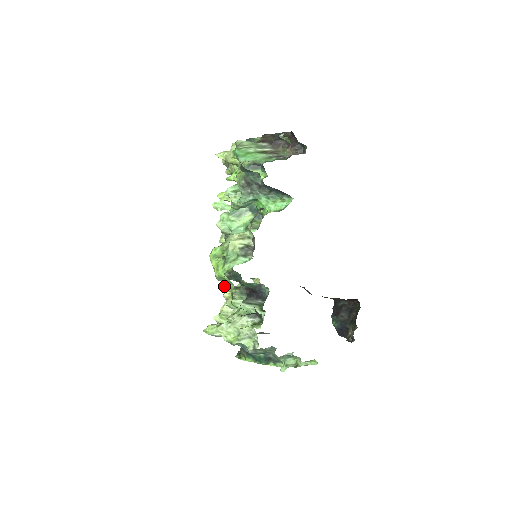
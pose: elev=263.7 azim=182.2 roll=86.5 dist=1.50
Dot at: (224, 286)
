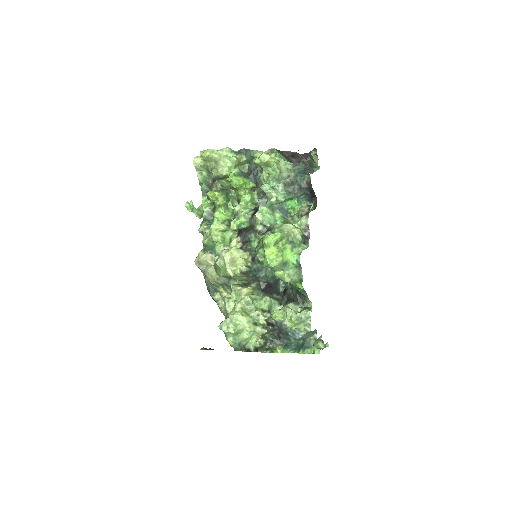
Dot at: (233, 284)
